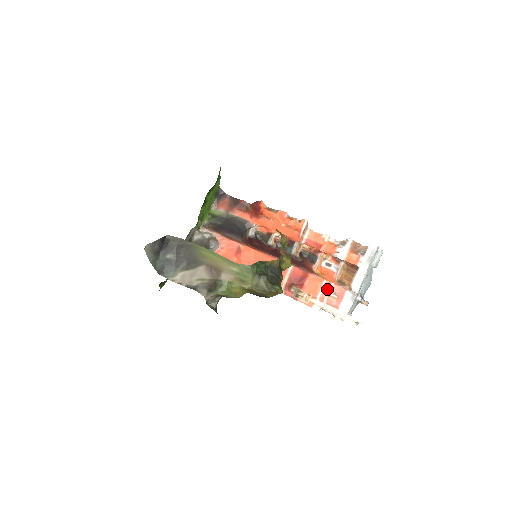
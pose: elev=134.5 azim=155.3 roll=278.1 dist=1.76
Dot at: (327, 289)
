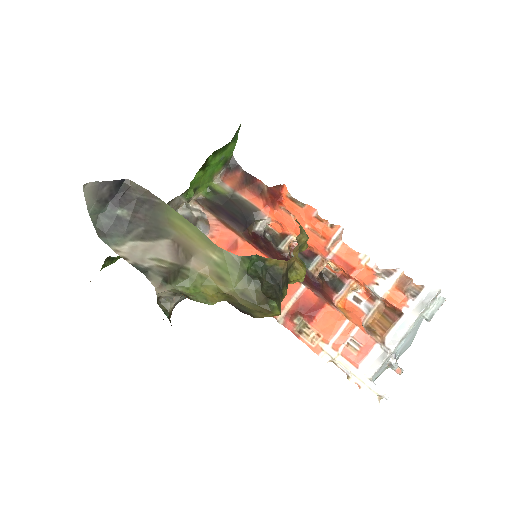
Dot at: (347, 333)
